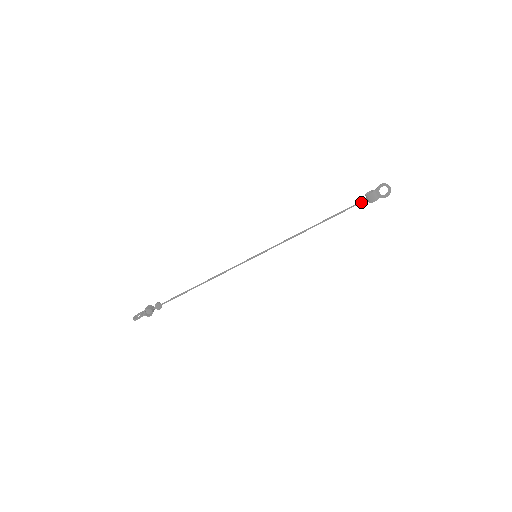
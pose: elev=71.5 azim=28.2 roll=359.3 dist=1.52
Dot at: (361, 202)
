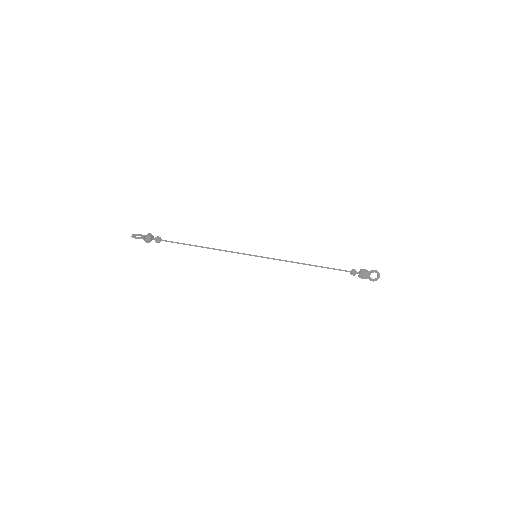
Dot at: (354, 272)
